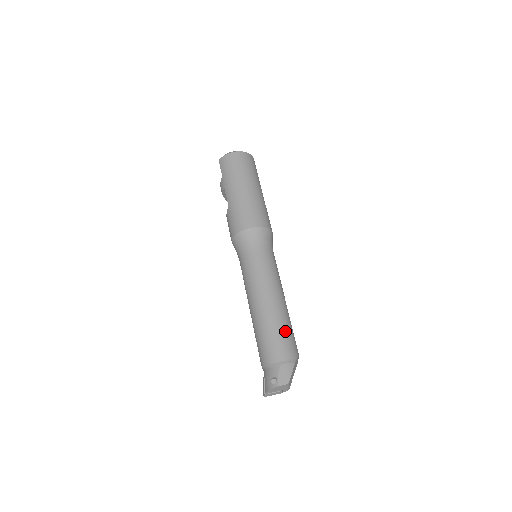
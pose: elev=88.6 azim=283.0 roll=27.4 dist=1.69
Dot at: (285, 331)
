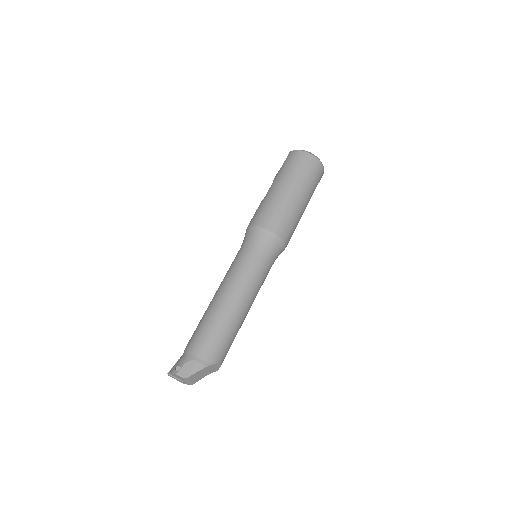
Dot at: (220, 335)
